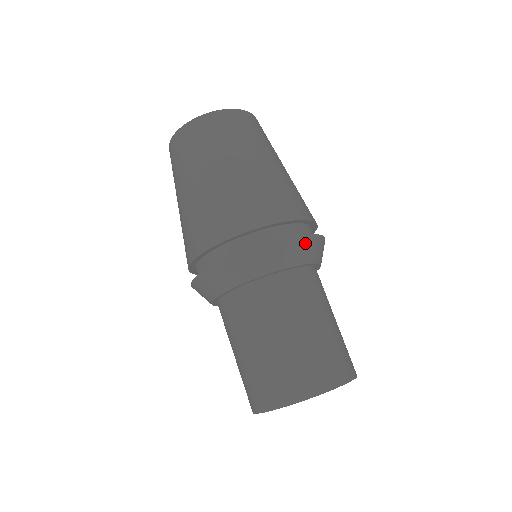
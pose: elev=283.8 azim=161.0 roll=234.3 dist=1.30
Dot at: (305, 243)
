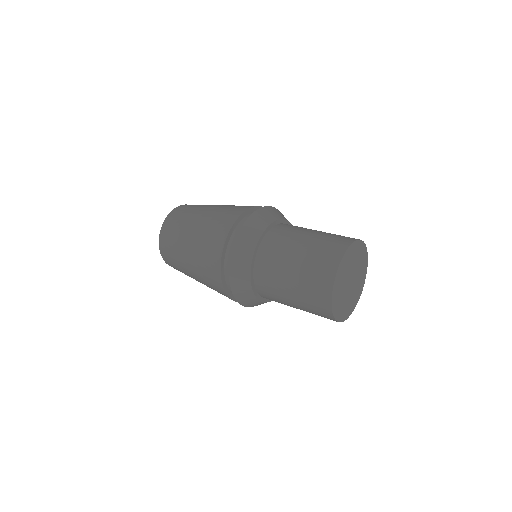
Dot at: occluded
